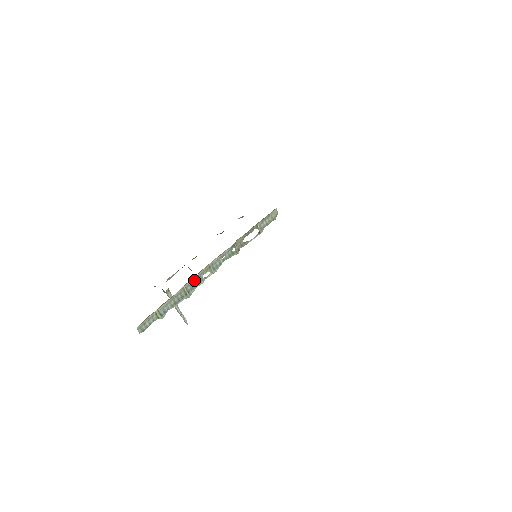
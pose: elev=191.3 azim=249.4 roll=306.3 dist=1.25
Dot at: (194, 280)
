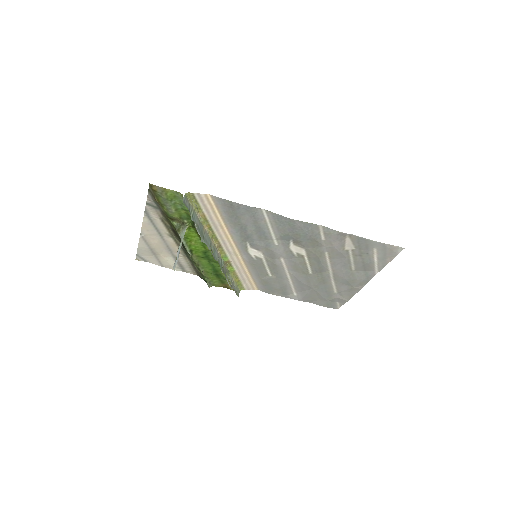
Dot at: (208, 238)
